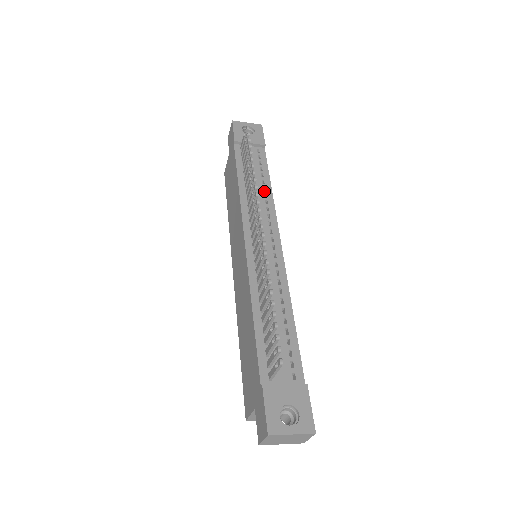
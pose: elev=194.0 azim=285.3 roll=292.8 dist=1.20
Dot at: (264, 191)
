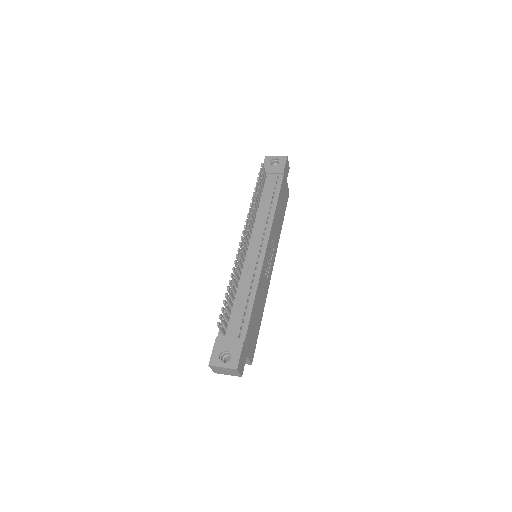
Dot at: (270, 209)
